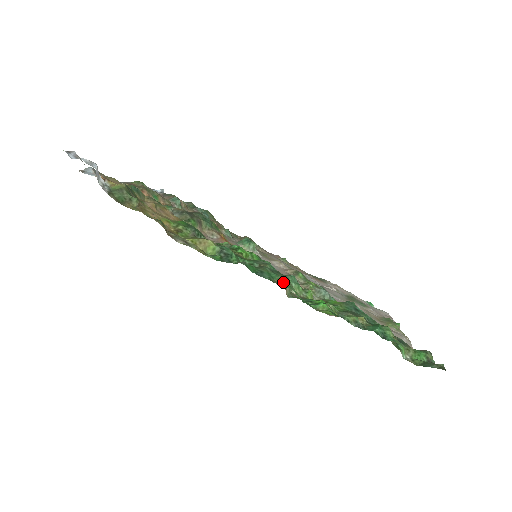
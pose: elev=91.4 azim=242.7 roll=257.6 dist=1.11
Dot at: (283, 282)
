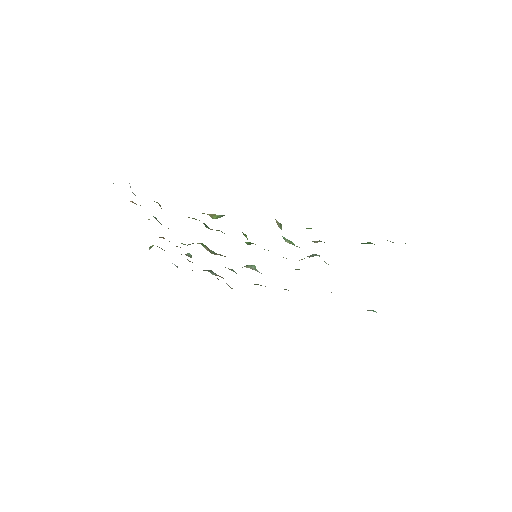
Dot at: occluded
